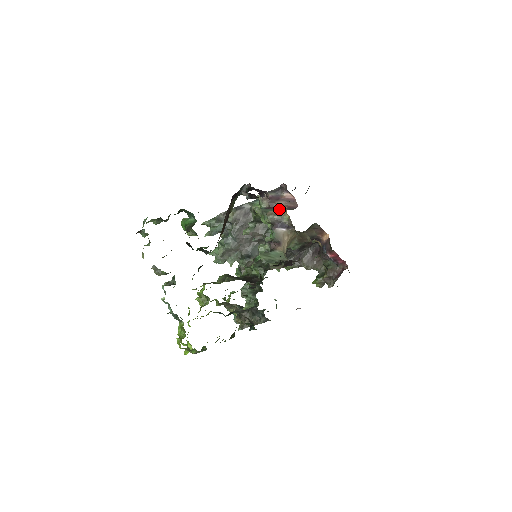
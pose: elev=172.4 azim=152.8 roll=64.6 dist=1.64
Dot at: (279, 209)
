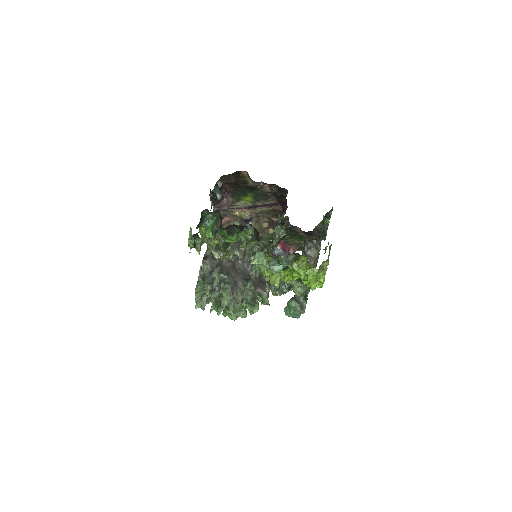
Dot at: occluded
